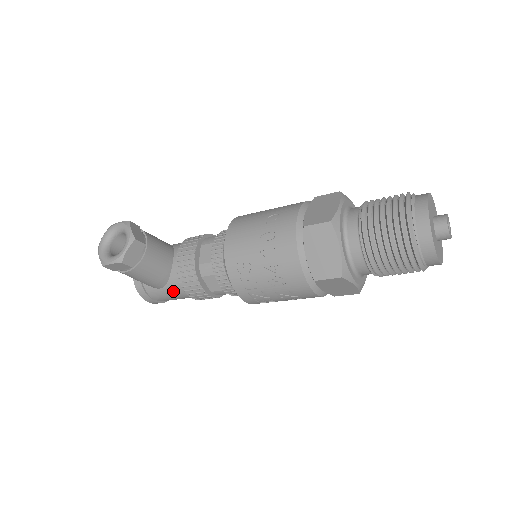
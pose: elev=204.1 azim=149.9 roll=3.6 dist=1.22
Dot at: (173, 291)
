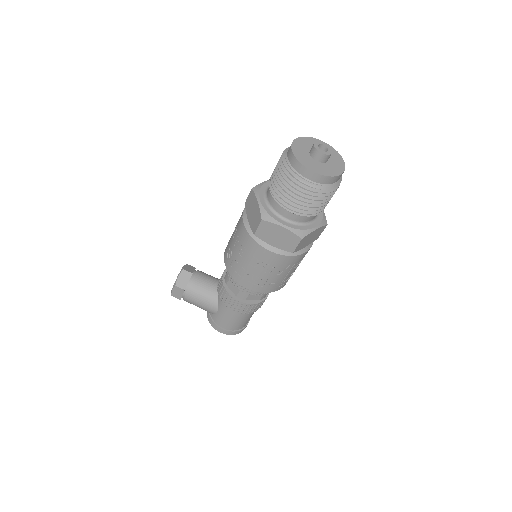
Dot at: (223, 310)
